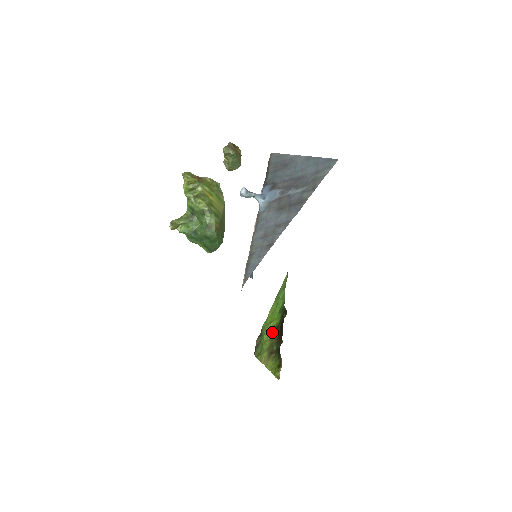
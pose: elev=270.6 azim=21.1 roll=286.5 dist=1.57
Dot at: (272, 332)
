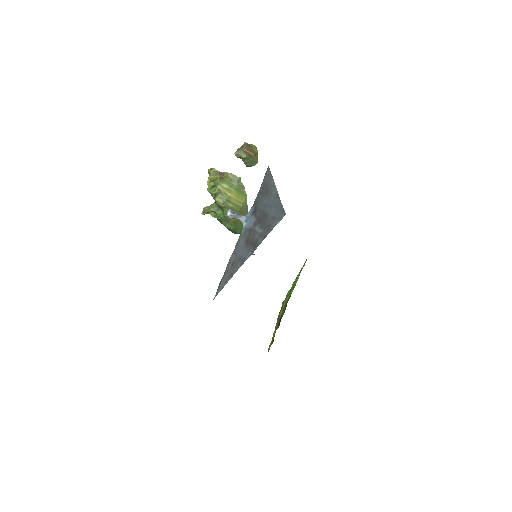
Dot at: (285, 306)
